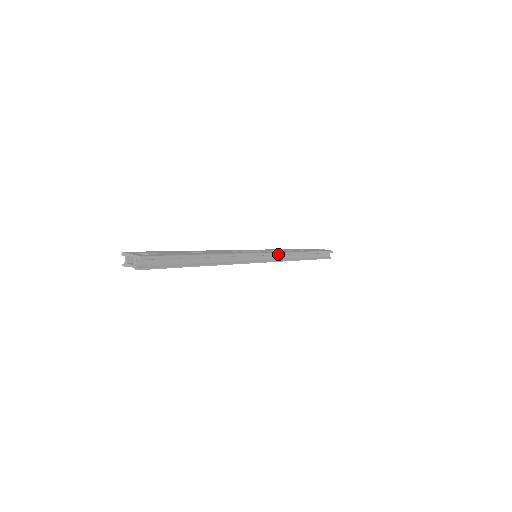
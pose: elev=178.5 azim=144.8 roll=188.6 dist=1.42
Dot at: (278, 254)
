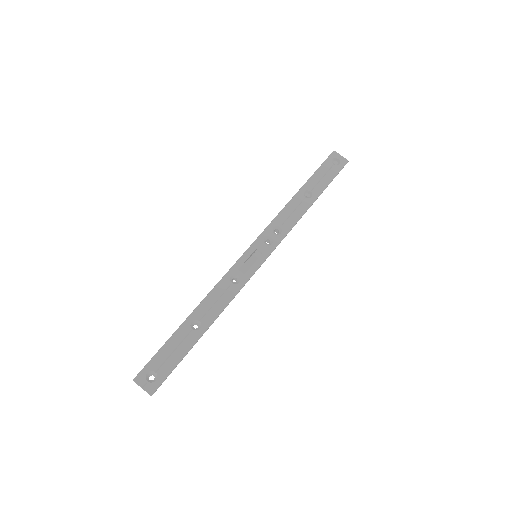
Dot at: occluded
